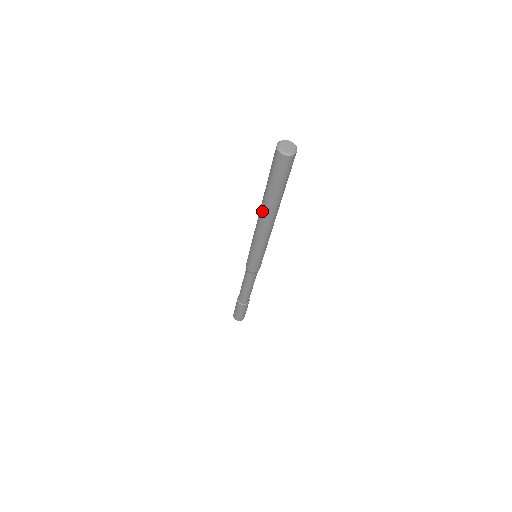
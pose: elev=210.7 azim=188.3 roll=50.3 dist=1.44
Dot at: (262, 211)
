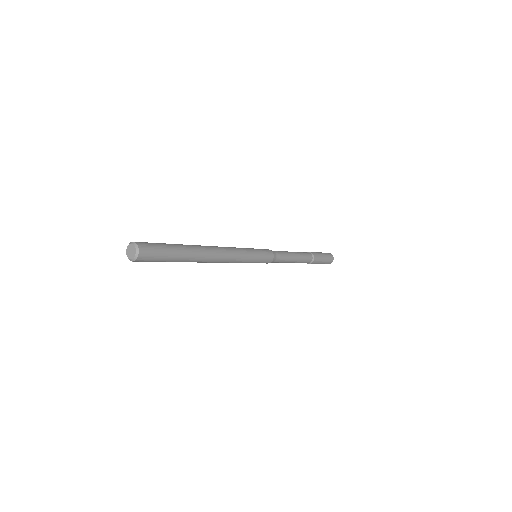
Dot at: (198, 262)
